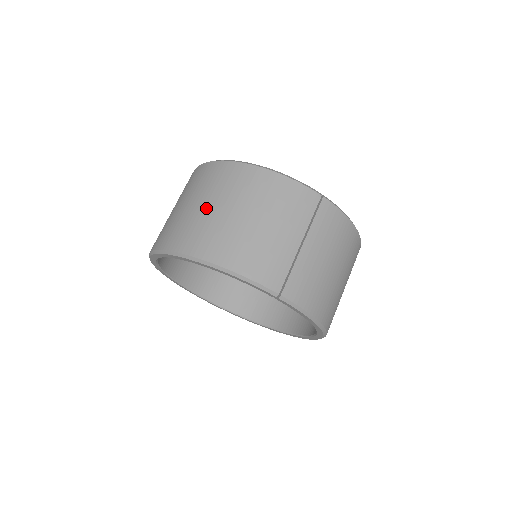
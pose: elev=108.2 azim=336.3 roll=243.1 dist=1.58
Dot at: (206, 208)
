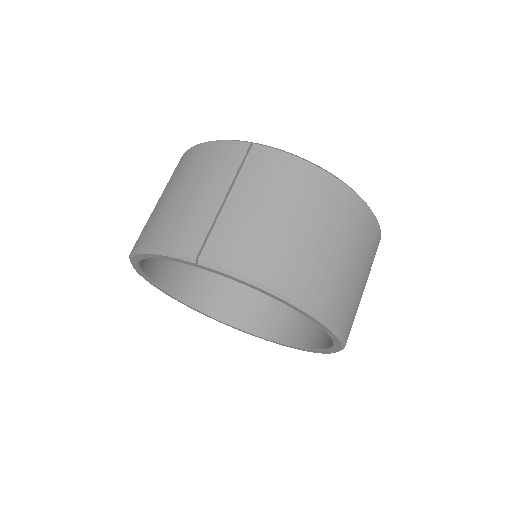
Dot at: occluded
